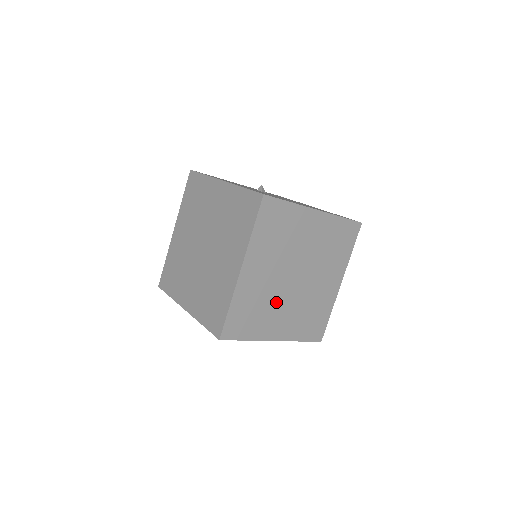
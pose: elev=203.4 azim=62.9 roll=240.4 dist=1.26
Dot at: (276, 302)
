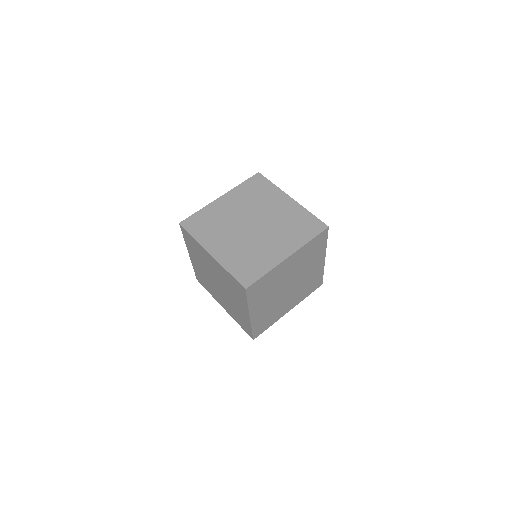
Dot at: (273, 292)
